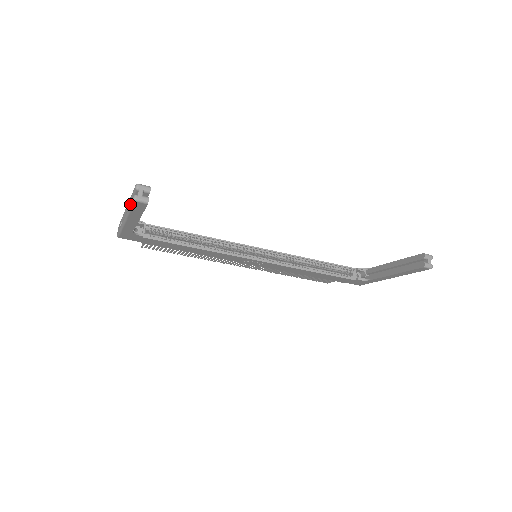
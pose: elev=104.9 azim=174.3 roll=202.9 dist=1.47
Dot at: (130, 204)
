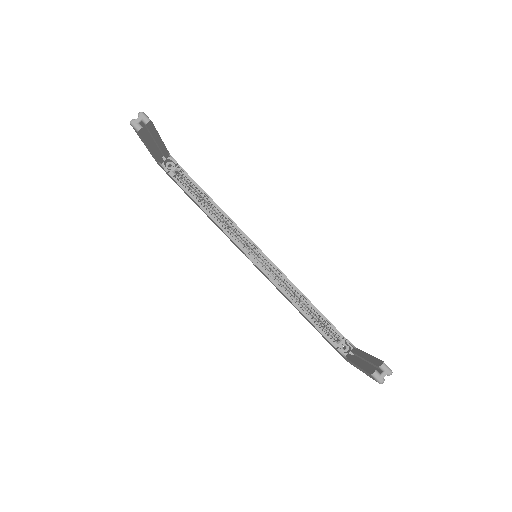
Dot at: occluded
